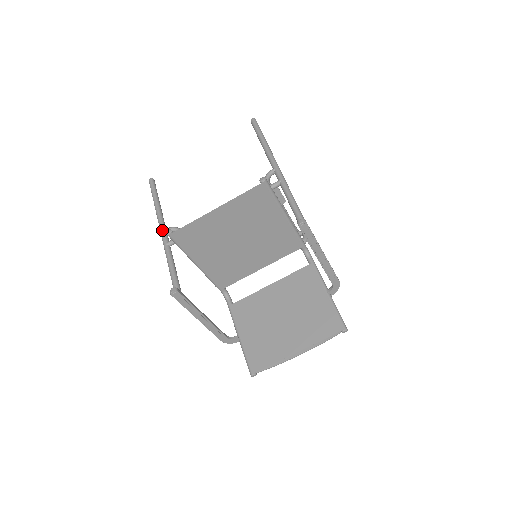
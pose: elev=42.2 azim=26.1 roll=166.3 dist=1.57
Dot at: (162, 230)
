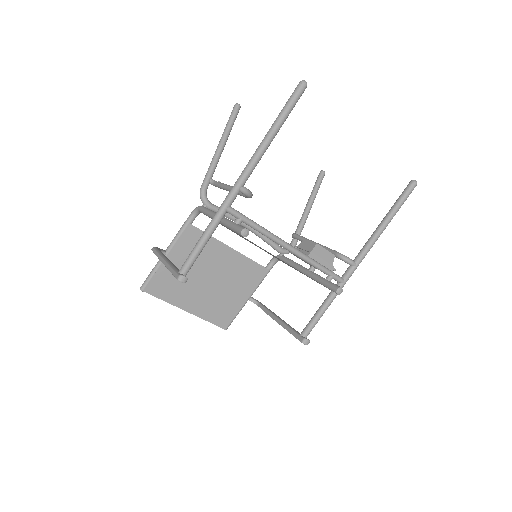
Dot at: (241, 185)
